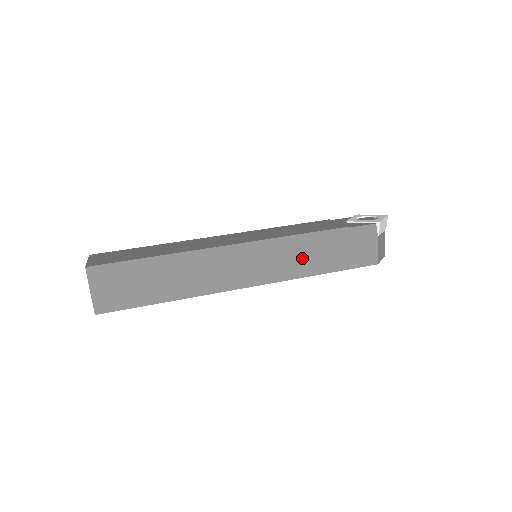
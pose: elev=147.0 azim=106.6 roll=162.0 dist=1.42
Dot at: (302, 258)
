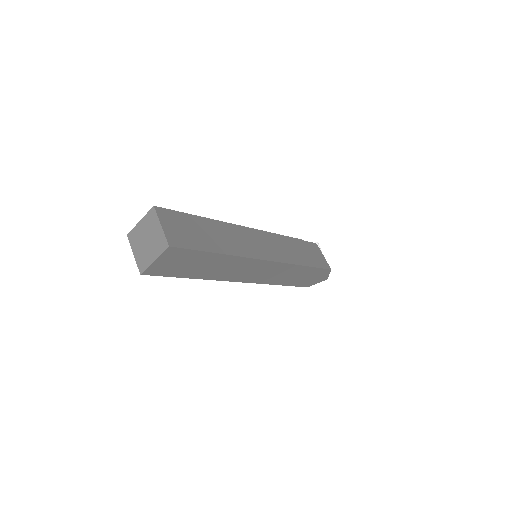
Dot at: (290, 251)
